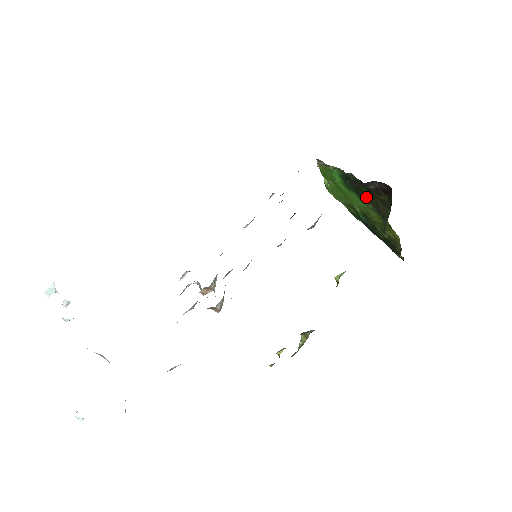
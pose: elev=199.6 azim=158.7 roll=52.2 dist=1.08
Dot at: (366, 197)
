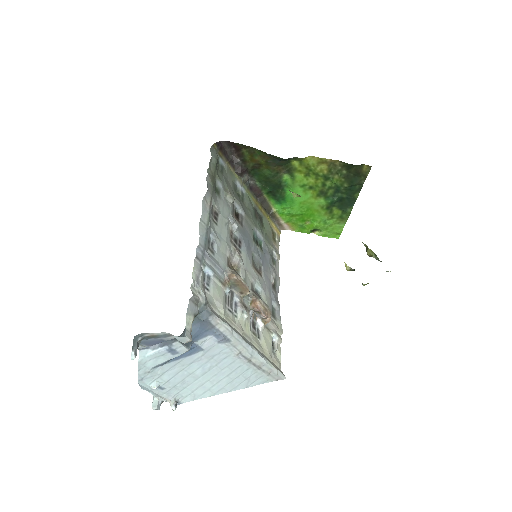
Dot at: (272, 176)
